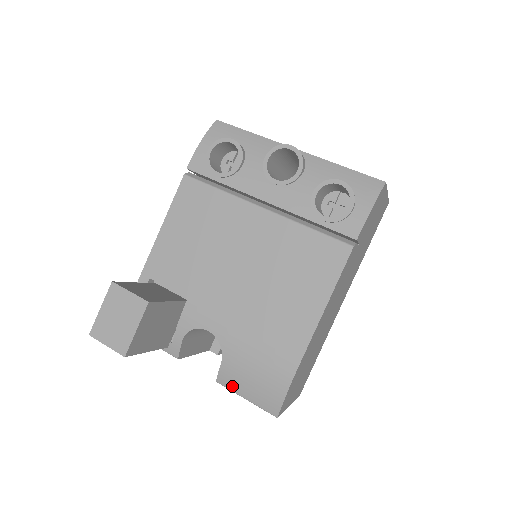
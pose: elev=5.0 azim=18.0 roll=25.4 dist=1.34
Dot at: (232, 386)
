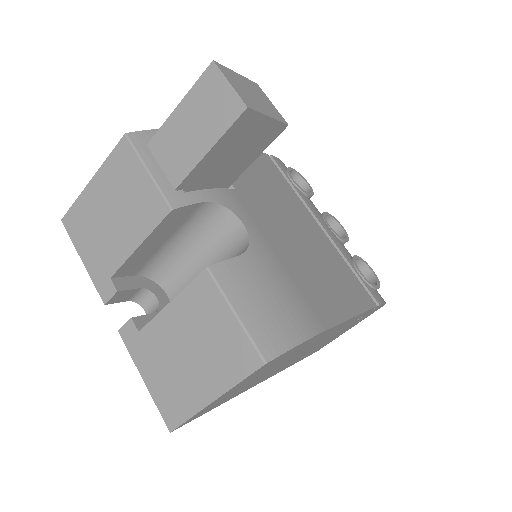
Dot at: (230, 286)
